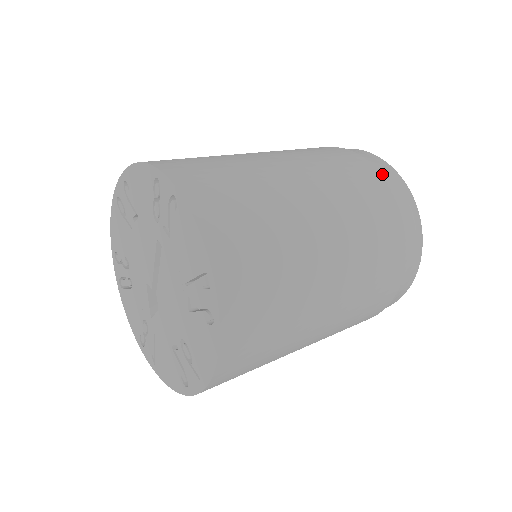
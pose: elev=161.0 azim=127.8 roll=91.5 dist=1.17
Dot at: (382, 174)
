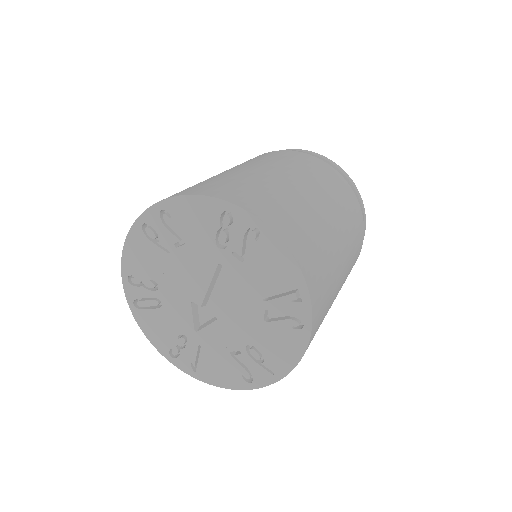
Dot at: (341, 175)
